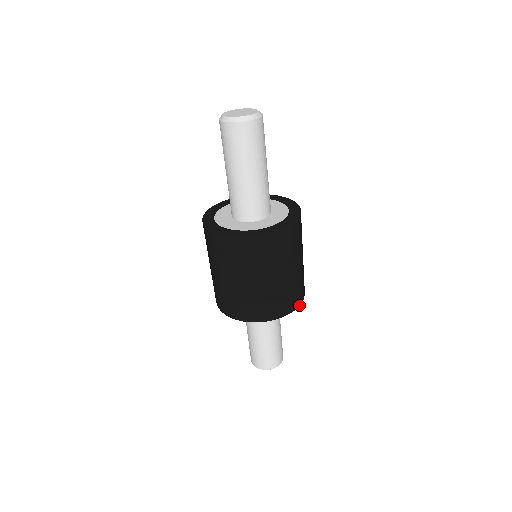
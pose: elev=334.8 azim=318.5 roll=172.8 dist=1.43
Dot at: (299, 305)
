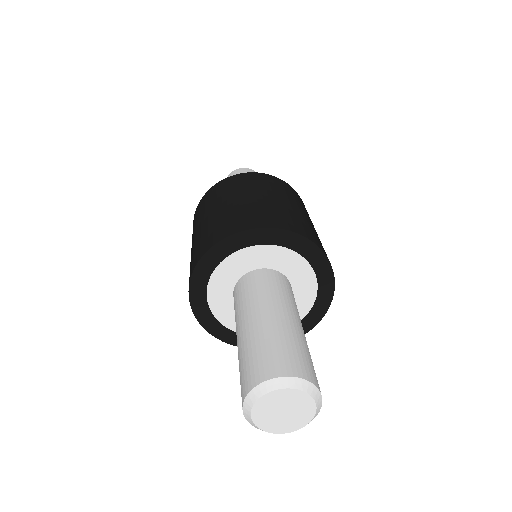
Dot at: (327, 309)
